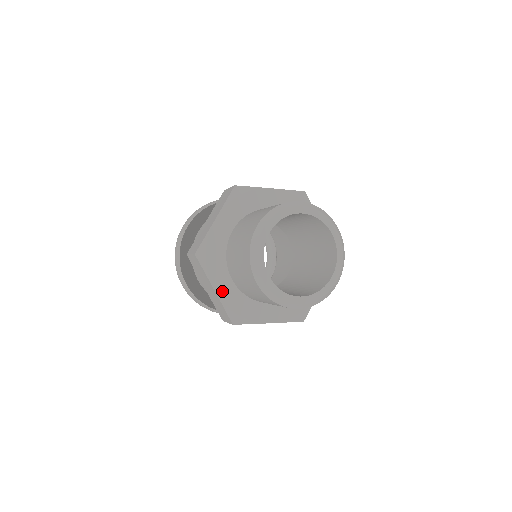
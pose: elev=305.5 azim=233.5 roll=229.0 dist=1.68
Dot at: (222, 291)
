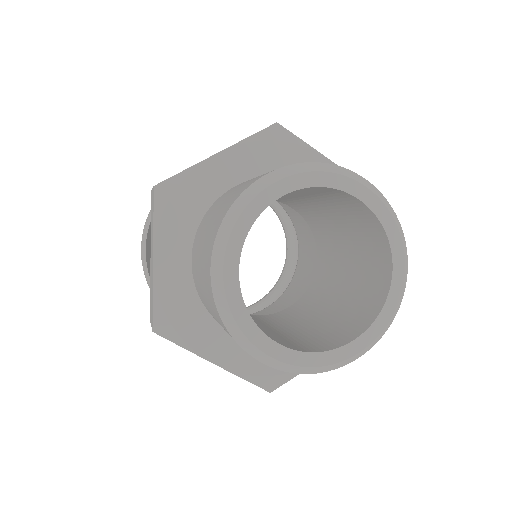
Dot at: (165, 268)
